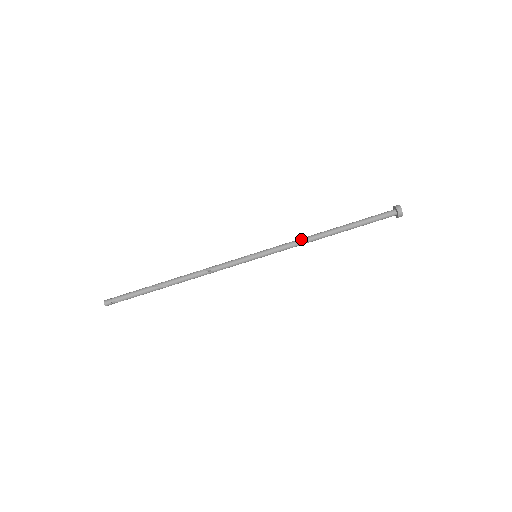
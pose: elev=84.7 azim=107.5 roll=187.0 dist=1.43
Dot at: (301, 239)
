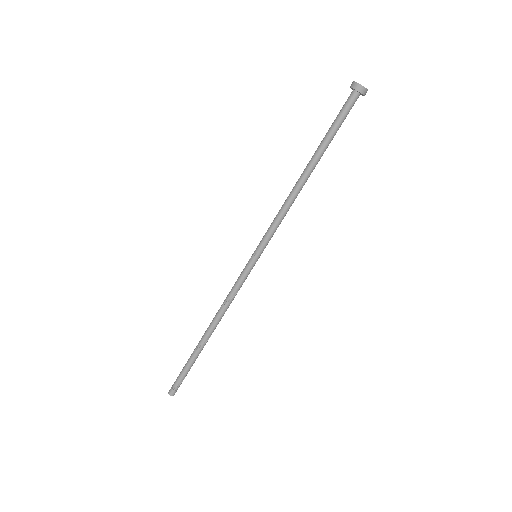
Dot at: (282, 205)
